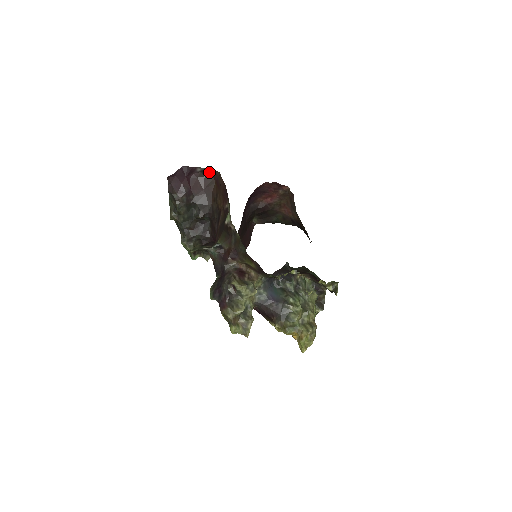
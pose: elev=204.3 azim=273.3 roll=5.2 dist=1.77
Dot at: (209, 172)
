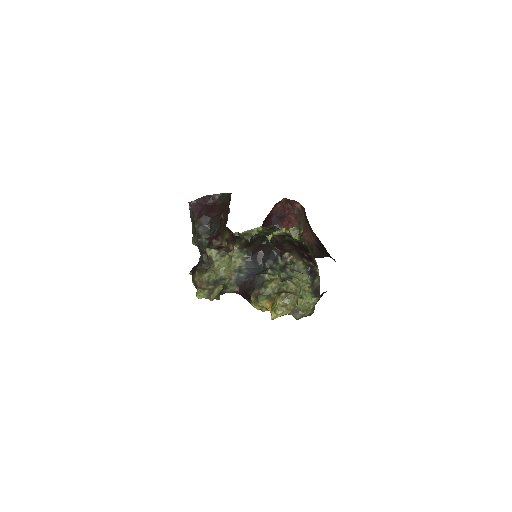
Dot at: (225, 197)
